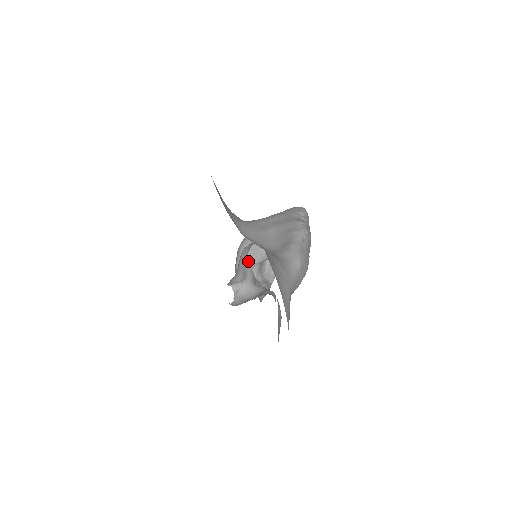
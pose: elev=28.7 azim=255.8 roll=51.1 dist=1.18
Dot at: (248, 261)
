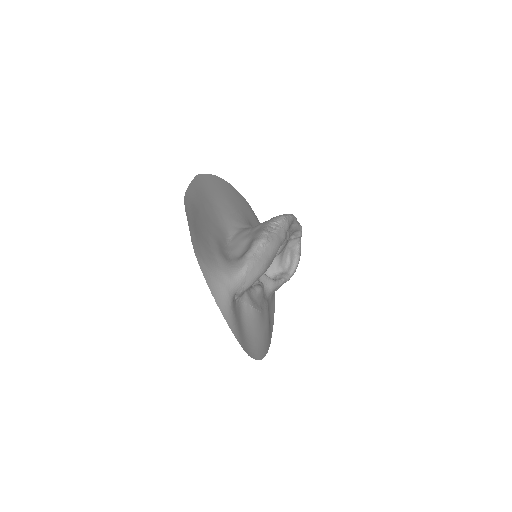
Dot at: occluded
